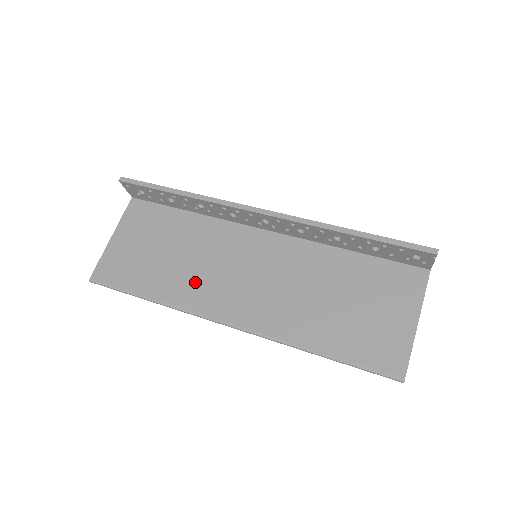
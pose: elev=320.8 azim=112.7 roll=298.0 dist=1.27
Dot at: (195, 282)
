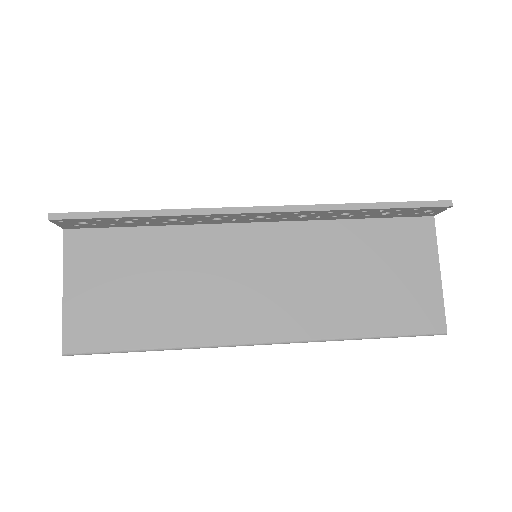
Dot at: (201, 310)
